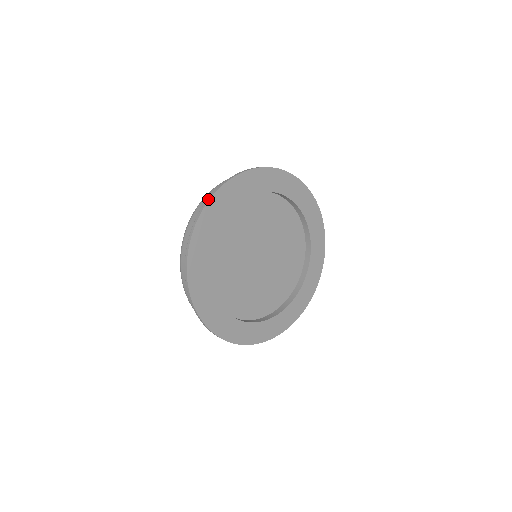
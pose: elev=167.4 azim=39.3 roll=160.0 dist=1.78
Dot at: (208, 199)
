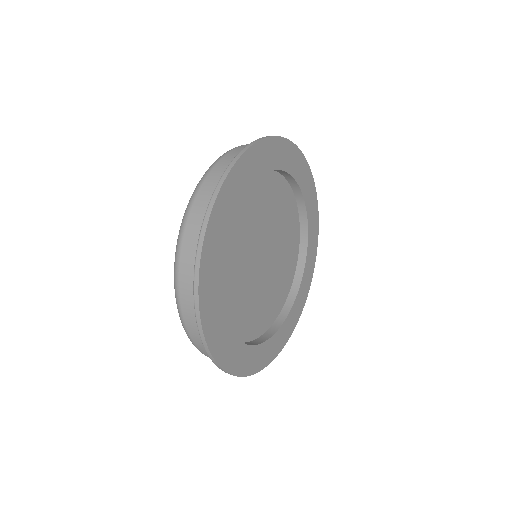
Dot at: (259, 138)
